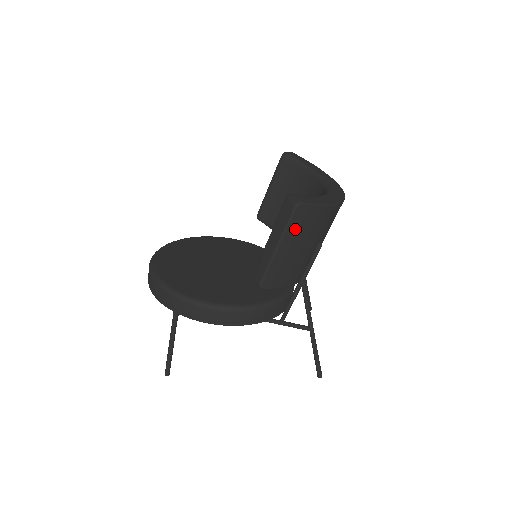
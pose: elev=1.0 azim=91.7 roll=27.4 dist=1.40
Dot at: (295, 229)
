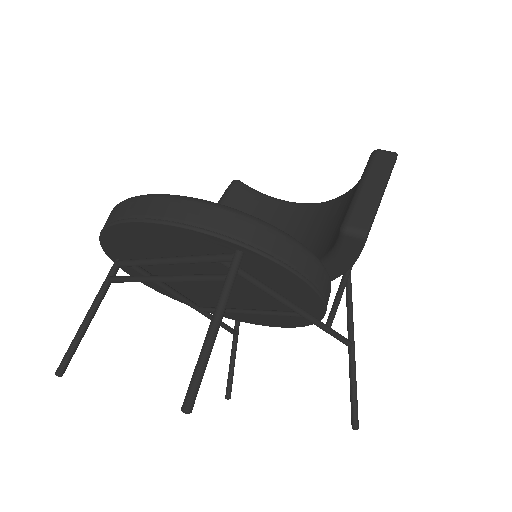
Dot at: occluded
